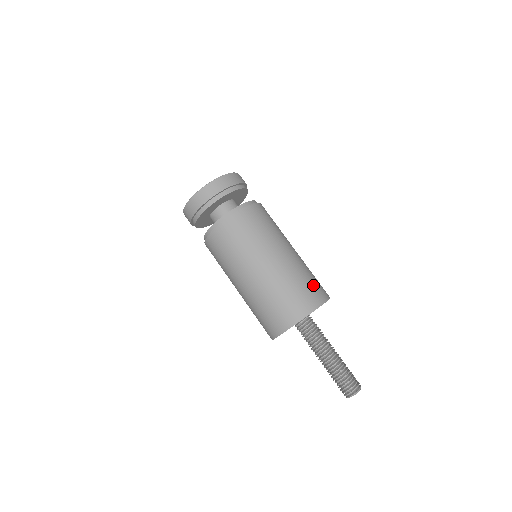
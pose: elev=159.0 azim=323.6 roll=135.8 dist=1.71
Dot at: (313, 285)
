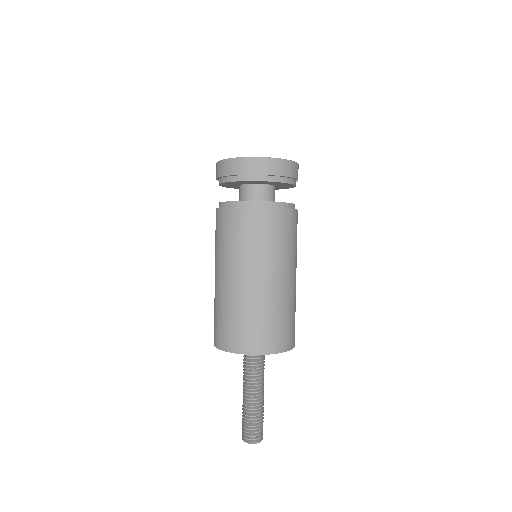
Dot at: (253, 330)
